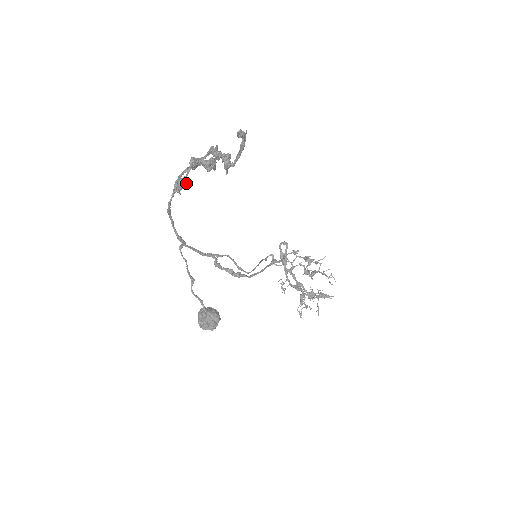
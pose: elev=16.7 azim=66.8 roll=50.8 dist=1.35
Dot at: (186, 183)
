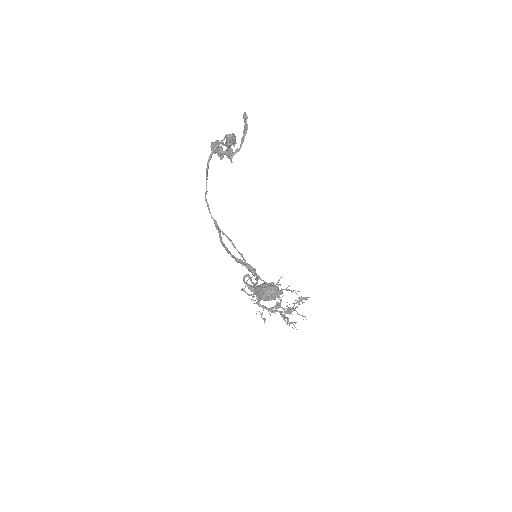
Dot at: (235, 138)
